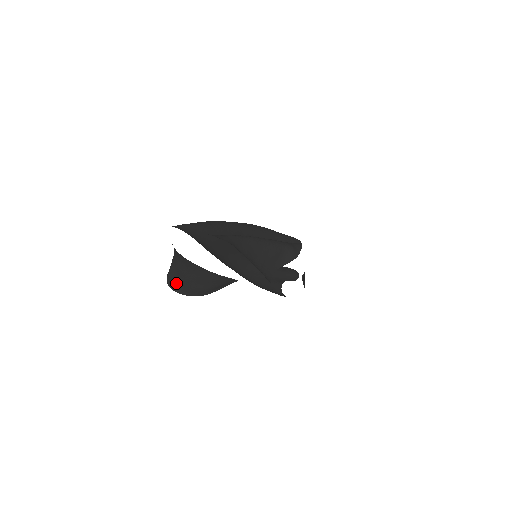
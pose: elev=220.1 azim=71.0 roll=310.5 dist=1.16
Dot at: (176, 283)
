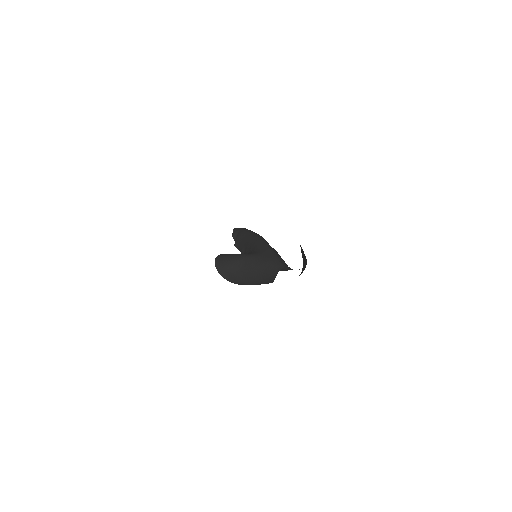
Dot at: (231, 275)
